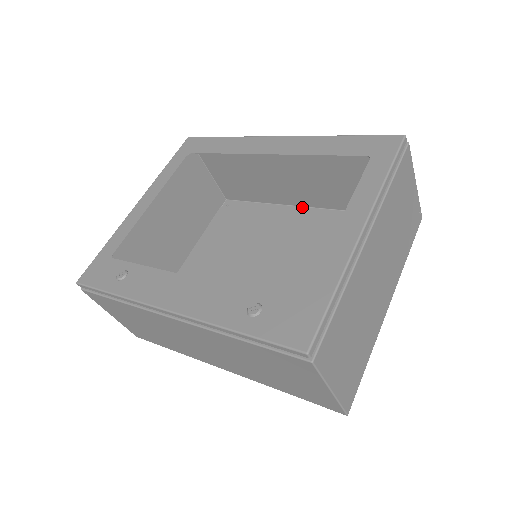
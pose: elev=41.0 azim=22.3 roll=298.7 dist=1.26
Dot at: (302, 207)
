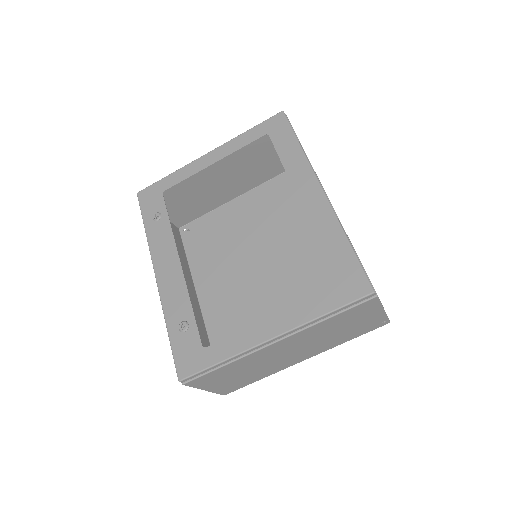
Dot at: occluded
